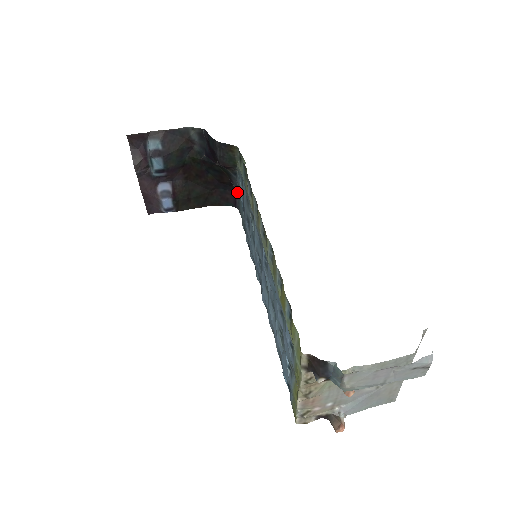
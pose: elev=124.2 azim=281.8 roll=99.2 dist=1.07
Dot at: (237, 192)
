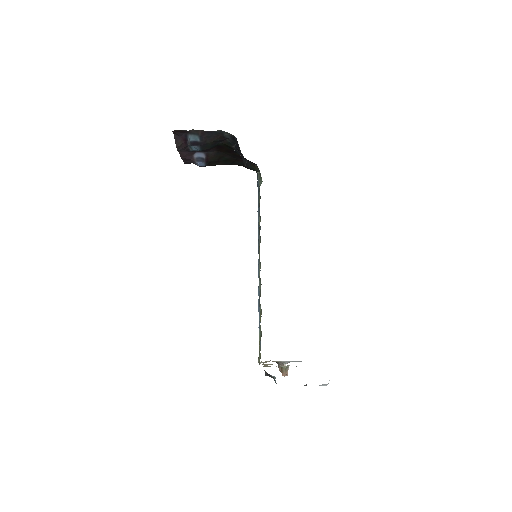
Dot at: occluded
